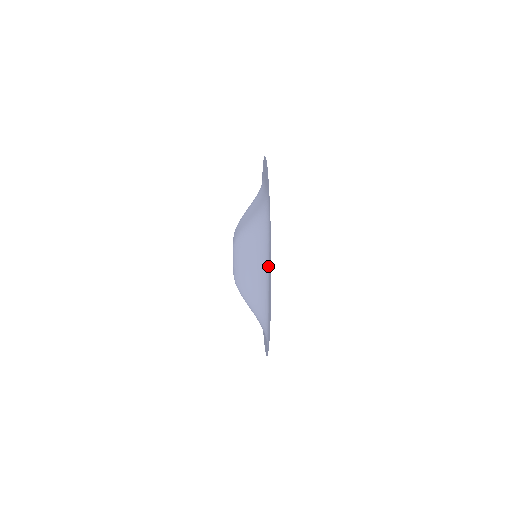
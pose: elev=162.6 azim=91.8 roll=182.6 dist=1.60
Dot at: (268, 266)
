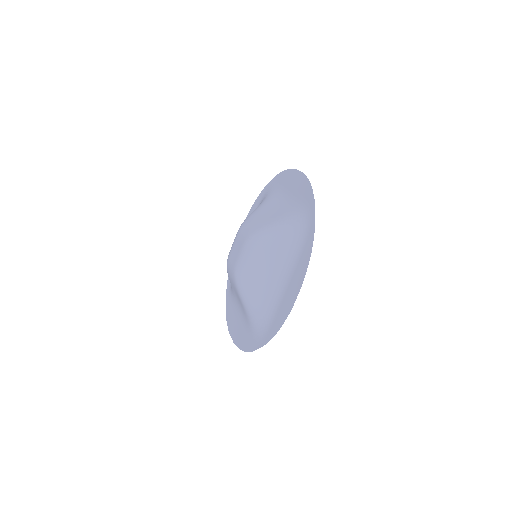
Dot at: (292, 268)
